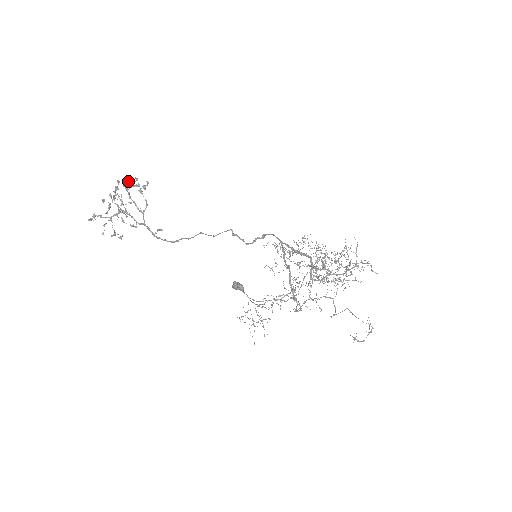
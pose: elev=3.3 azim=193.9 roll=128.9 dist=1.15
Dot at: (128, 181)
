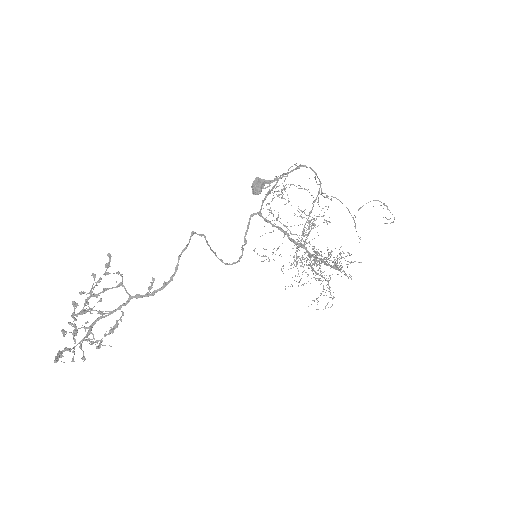
Dot at: occluded
